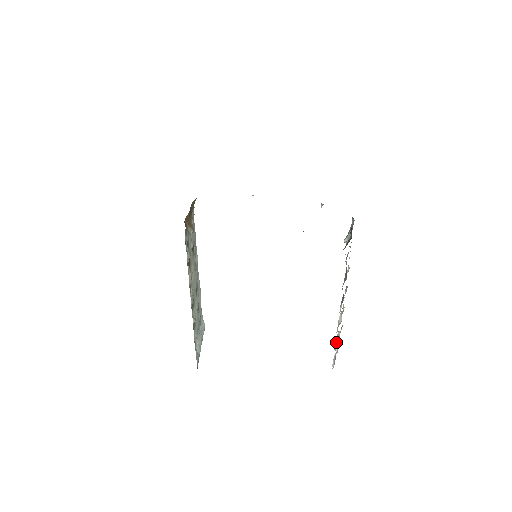
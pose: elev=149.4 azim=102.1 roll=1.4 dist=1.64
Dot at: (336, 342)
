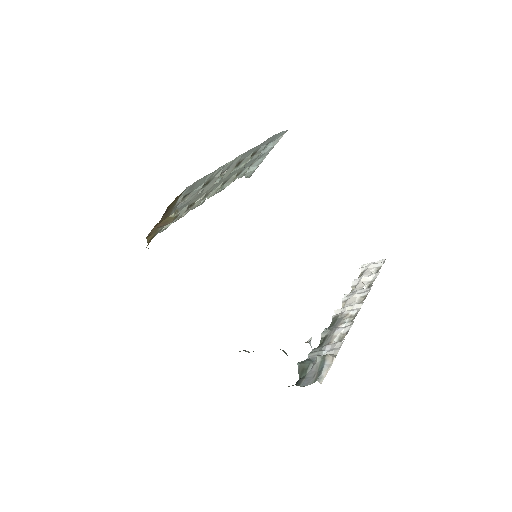
Dot at: (358, 283)
